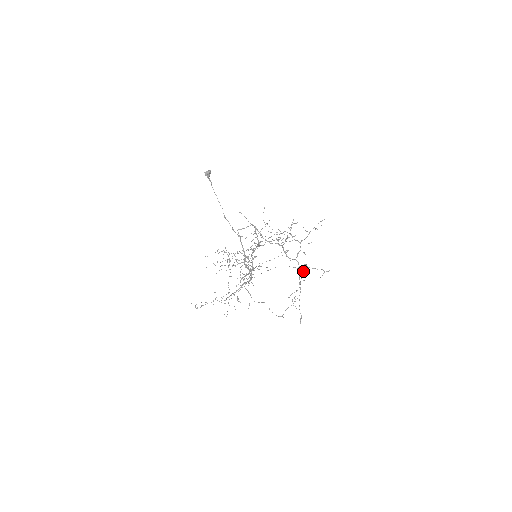
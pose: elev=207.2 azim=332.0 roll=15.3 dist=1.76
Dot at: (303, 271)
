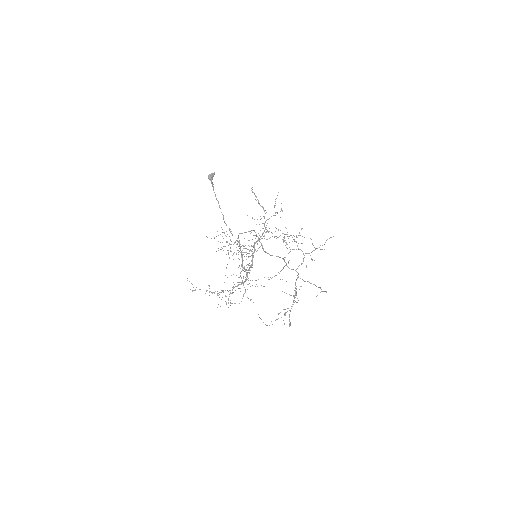
Dot at: occluded
